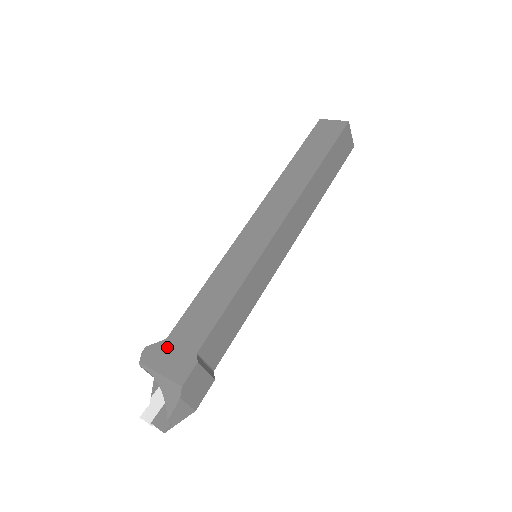
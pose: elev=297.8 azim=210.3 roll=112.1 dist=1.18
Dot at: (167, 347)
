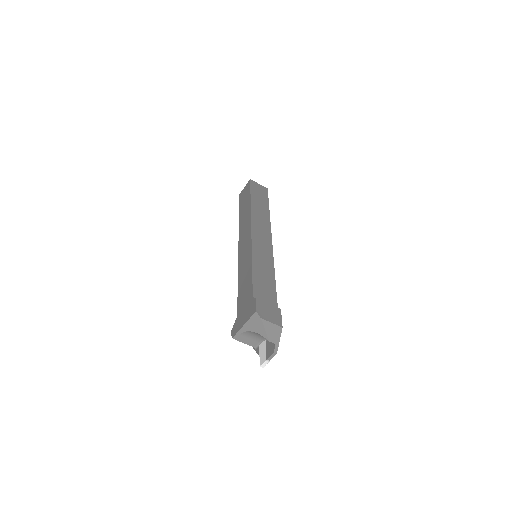
Dot at: (239, 316)
